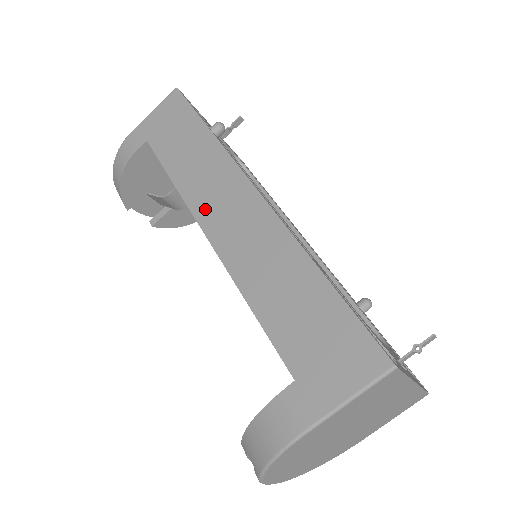
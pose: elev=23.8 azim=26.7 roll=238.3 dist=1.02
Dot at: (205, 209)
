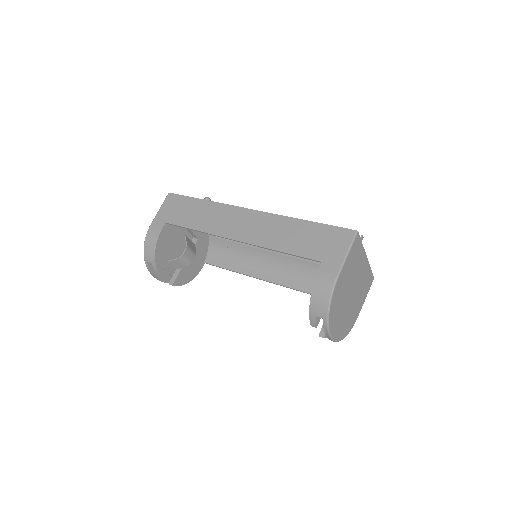
Dot at: (227, 231)
